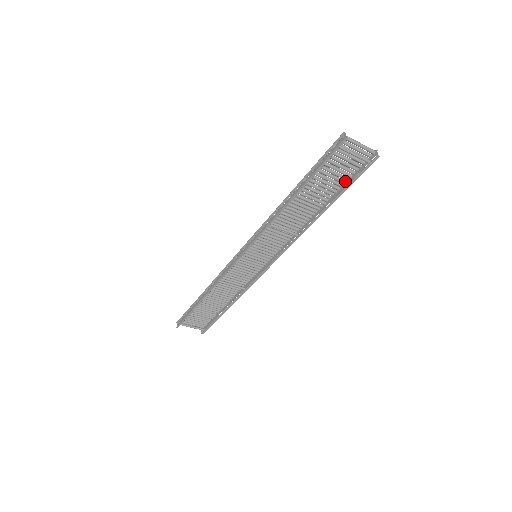
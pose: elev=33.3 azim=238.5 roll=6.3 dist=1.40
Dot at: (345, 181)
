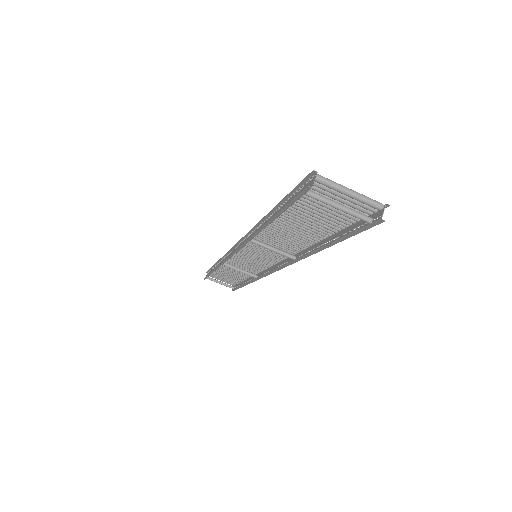
Dot at: (343, 226)
